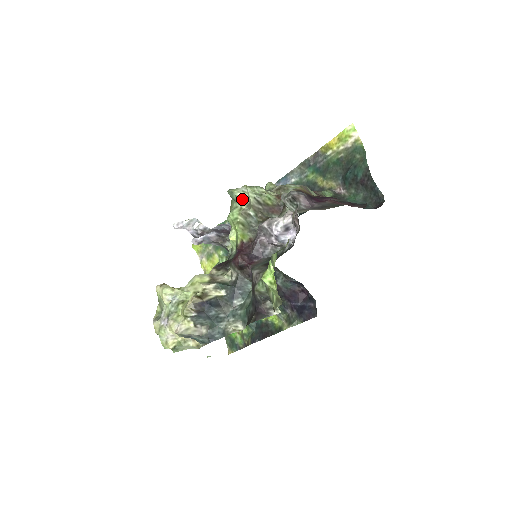
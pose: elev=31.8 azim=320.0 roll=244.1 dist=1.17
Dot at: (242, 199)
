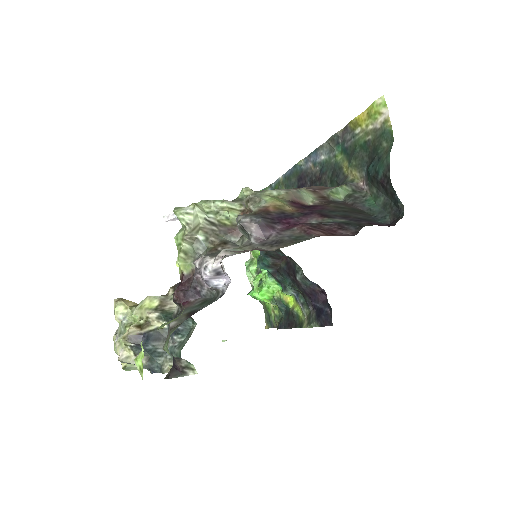
Dot at: (185, 223)
